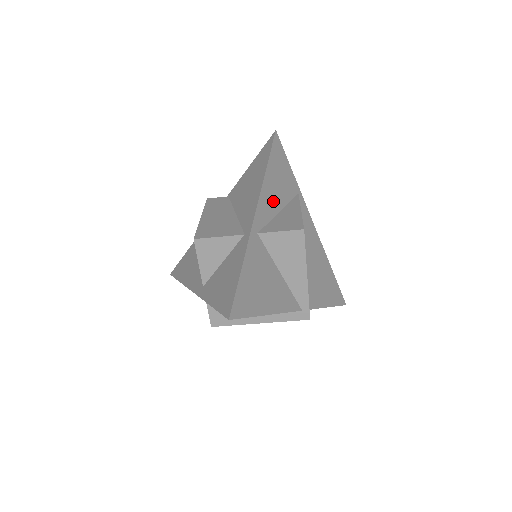
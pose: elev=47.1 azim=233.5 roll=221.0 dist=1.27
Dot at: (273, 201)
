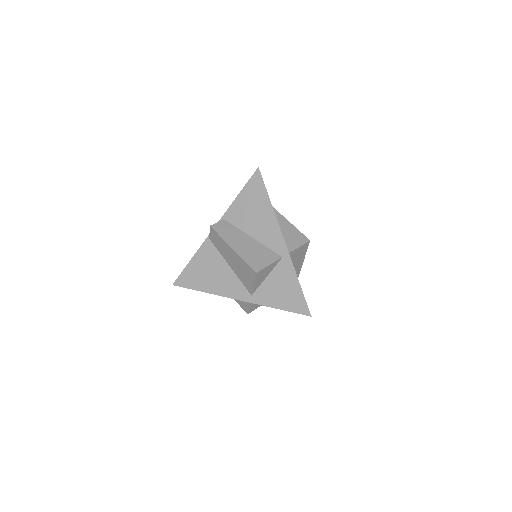
Dot at: occluded
